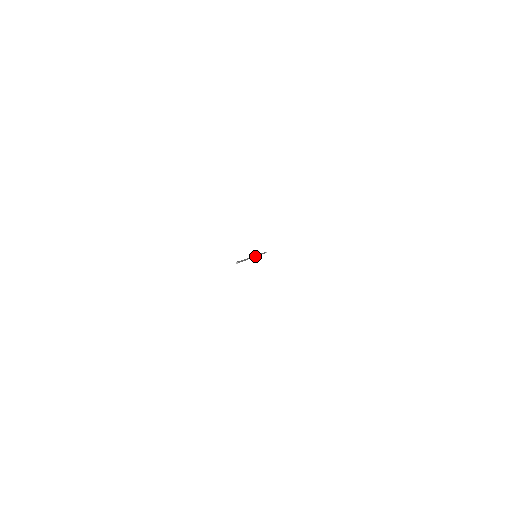
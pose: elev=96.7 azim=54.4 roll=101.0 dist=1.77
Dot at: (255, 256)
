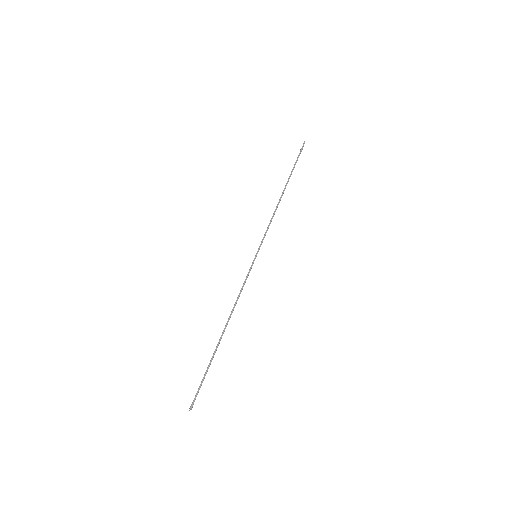
Dot at: occluded
